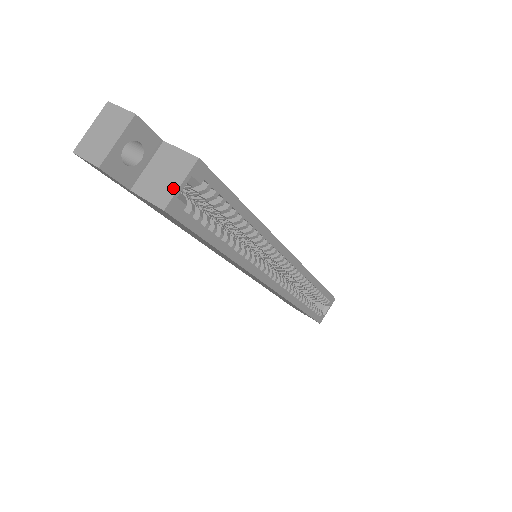
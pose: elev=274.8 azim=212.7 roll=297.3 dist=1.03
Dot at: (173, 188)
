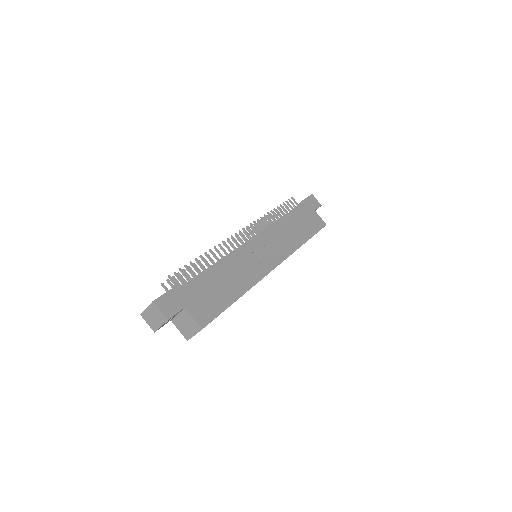
Dot at: (191, 335)
